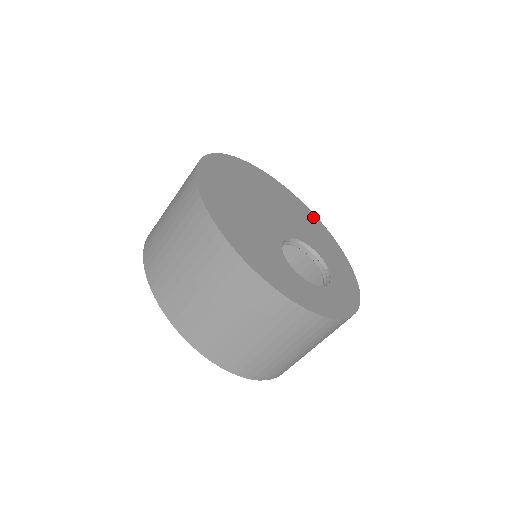
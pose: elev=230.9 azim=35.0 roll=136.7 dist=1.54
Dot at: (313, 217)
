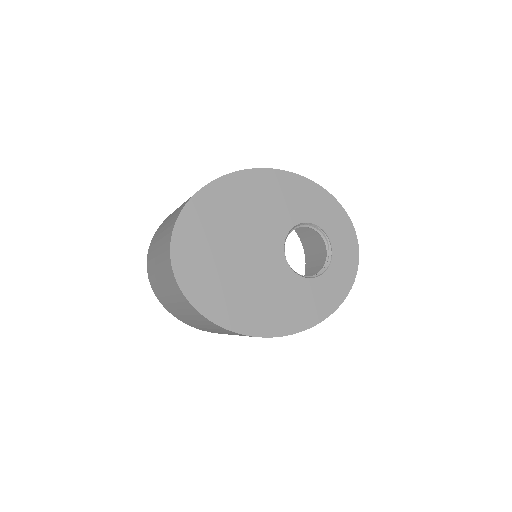
Dot at: (259, 176)
